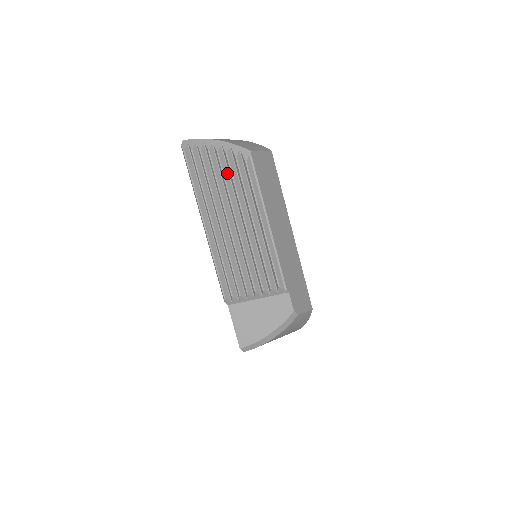
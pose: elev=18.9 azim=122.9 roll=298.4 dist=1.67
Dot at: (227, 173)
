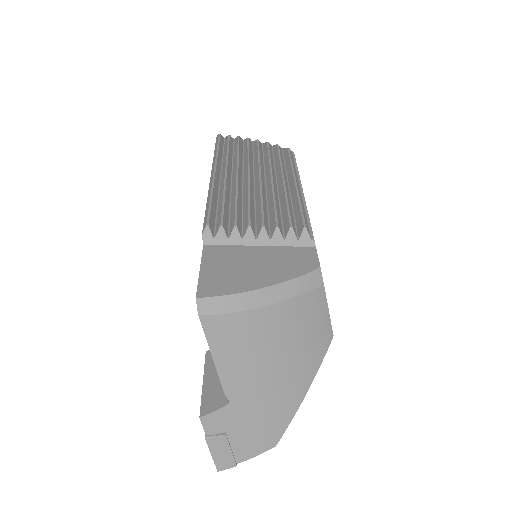
Dot at: (262, 154)
